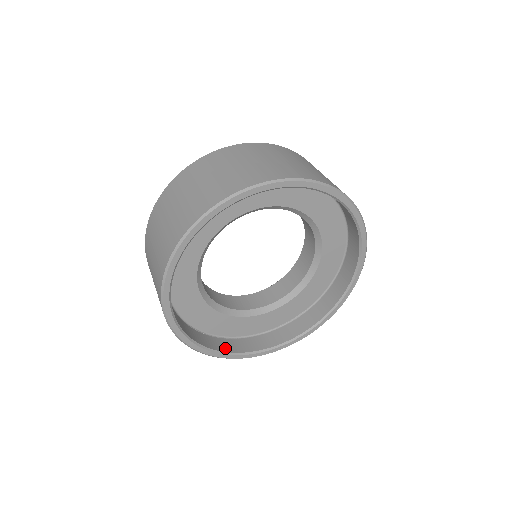
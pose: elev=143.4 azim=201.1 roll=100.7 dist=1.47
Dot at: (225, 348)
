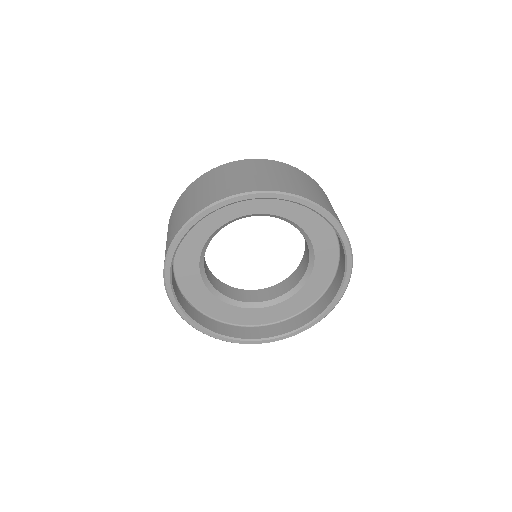
Dot at: (203, 323)
